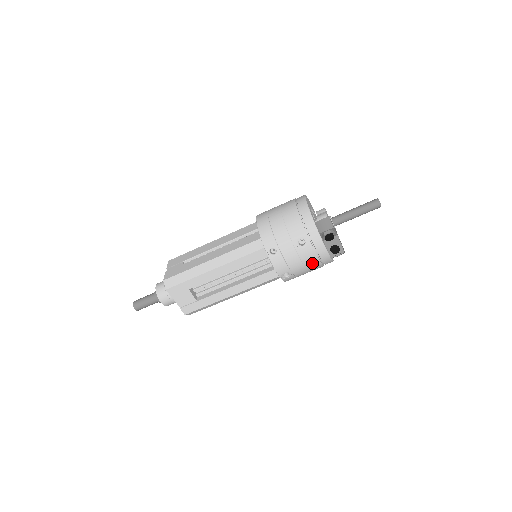
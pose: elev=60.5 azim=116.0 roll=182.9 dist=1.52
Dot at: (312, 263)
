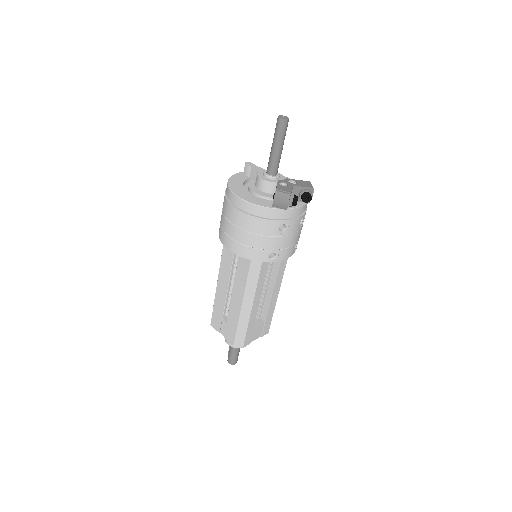
Dot at: (301, 220)
